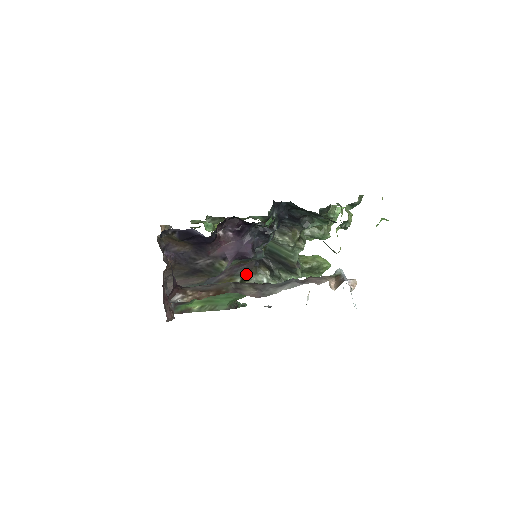
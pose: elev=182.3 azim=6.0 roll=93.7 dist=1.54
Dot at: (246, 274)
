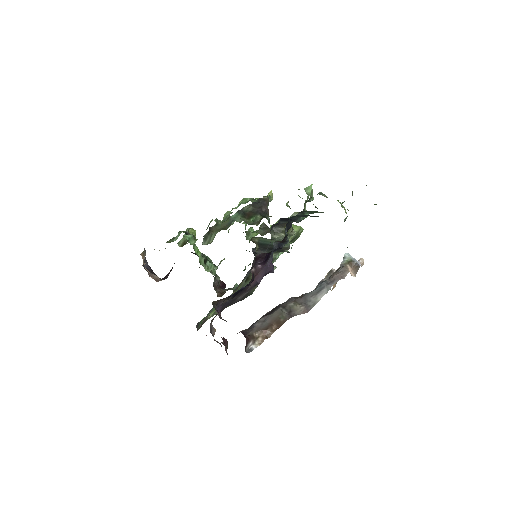
Dot at: (250, 273)
